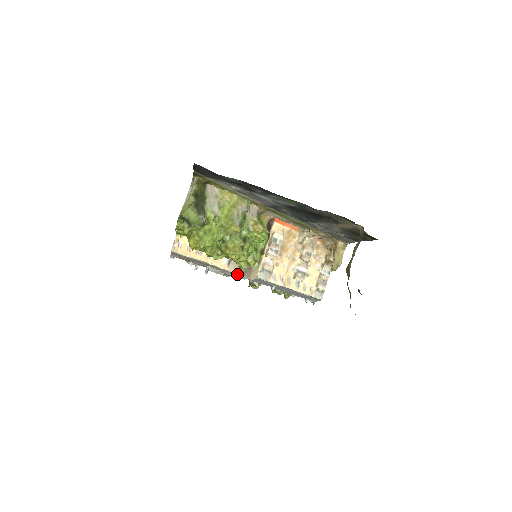
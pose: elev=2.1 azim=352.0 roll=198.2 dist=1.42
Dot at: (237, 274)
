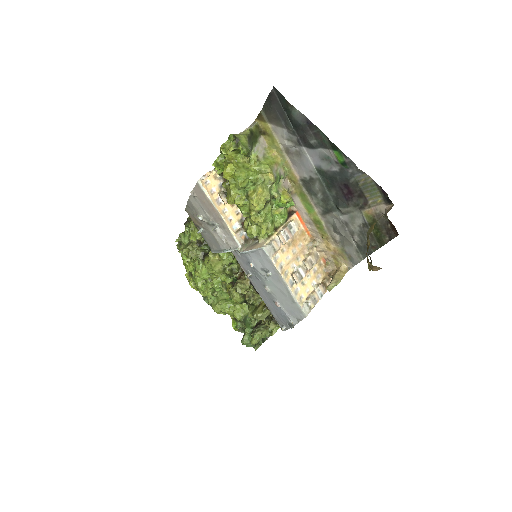
Dot at: (239, 247)
